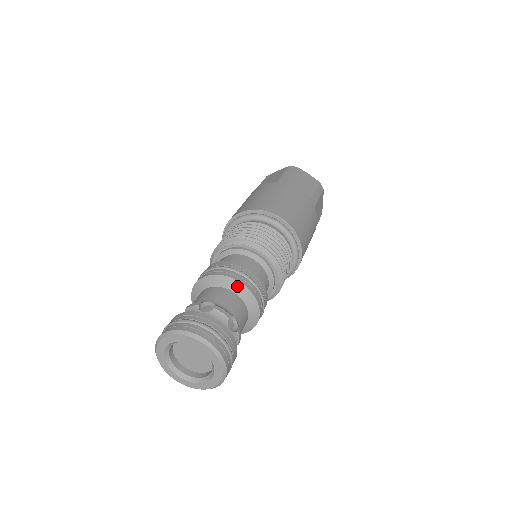
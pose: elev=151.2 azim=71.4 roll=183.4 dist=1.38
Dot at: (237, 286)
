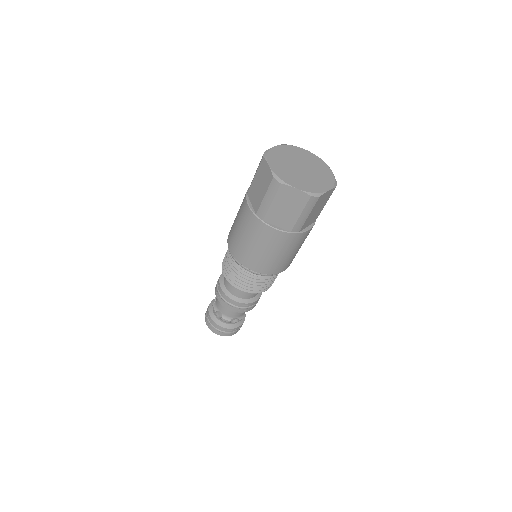
Dot at: (231, 310)
